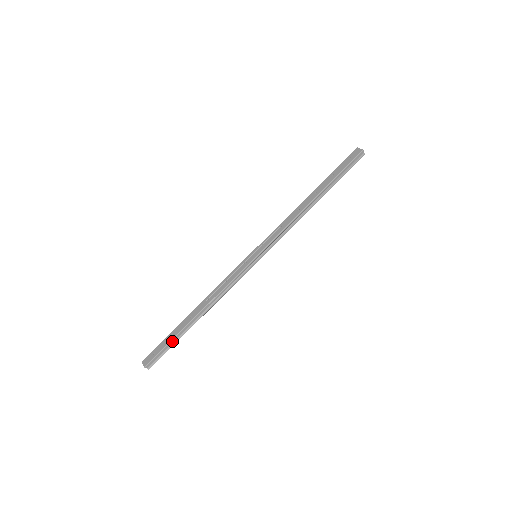
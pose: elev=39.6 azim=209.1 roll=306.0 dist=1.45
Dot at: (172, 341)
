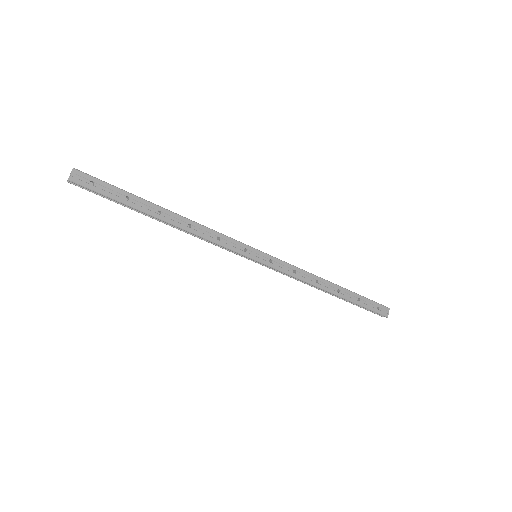
Dot at: (119, 202)
